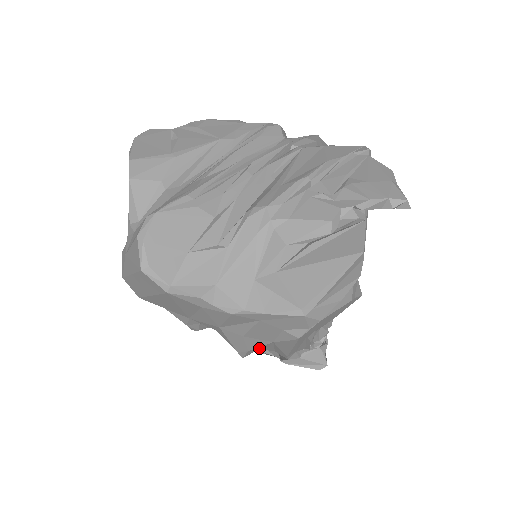
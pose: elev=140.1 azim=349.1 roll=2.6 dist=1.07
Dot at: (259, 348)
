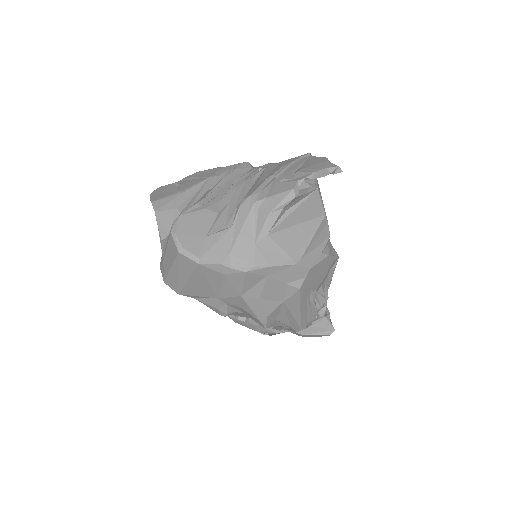
Dot at: (276, 317)
